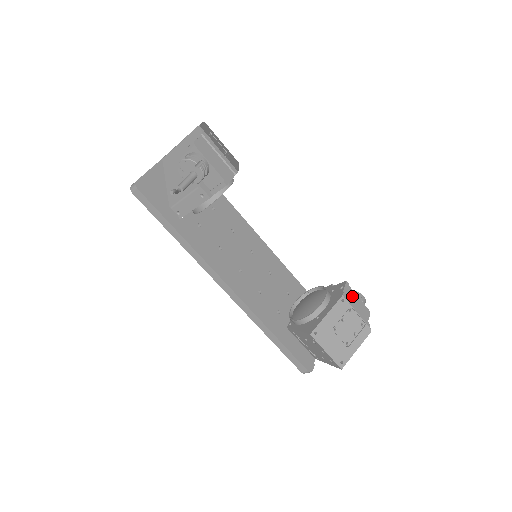
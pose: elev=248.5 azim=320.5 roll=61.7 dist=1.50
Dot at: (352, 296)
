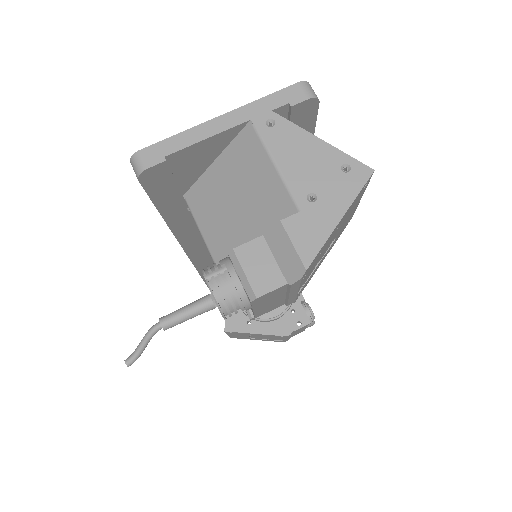
Dot at: occluded
